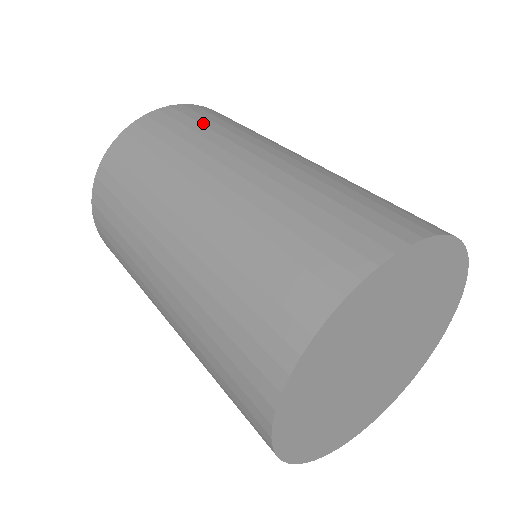
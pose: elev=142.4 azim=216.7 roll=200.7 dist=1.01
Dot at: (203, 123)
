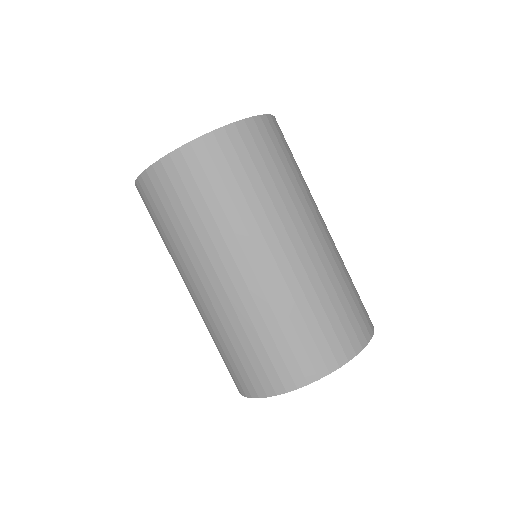
Dot at: (195, 204)
